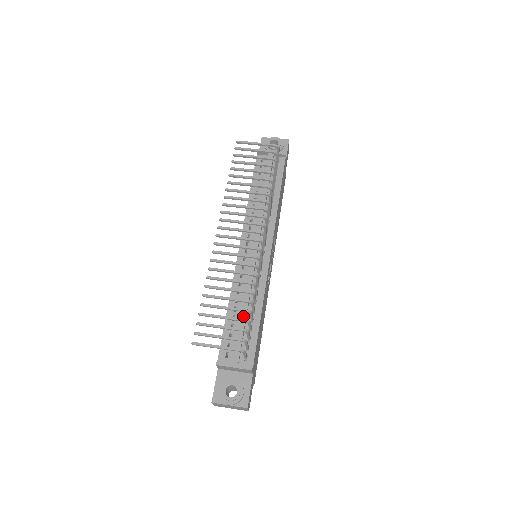
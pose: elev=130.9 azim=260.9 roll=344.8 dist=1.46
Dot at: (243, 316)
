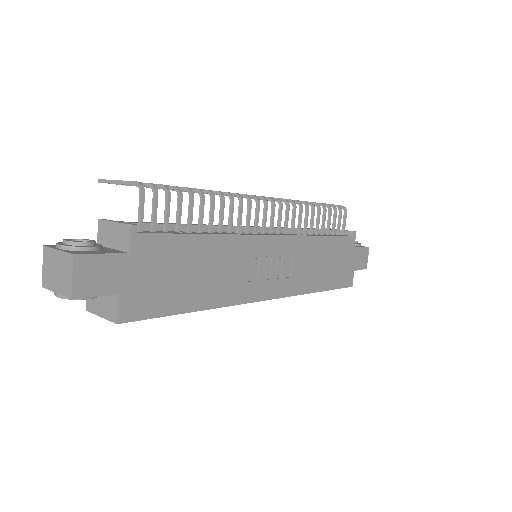
Dot at: (183, 224)
